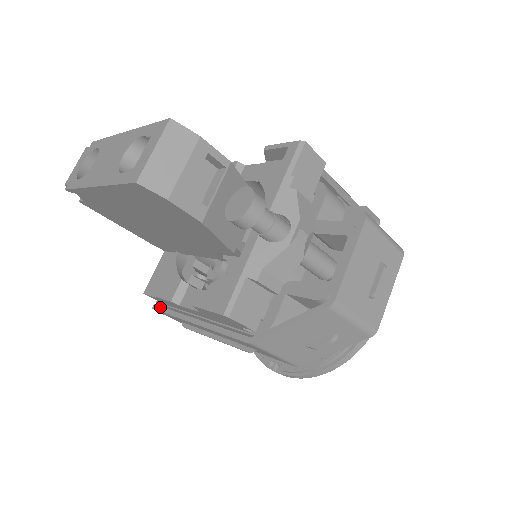
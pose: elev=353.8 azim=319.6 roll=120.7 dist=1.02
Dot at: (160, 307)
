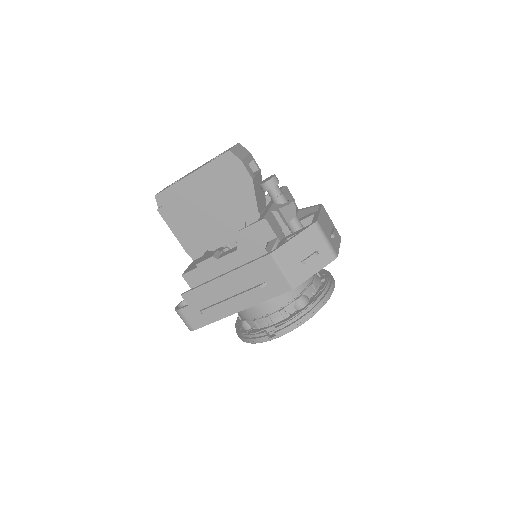
Dot at: (189, 290)
